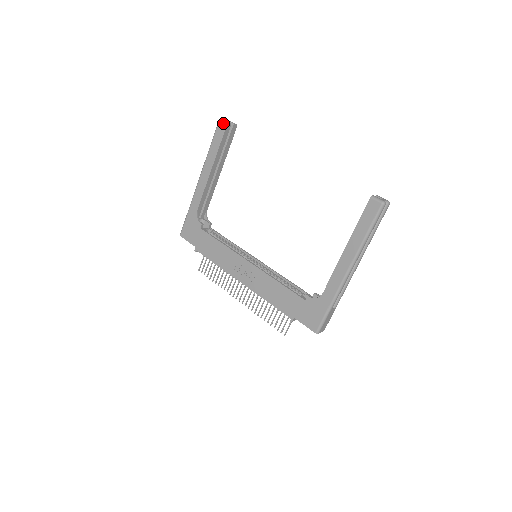
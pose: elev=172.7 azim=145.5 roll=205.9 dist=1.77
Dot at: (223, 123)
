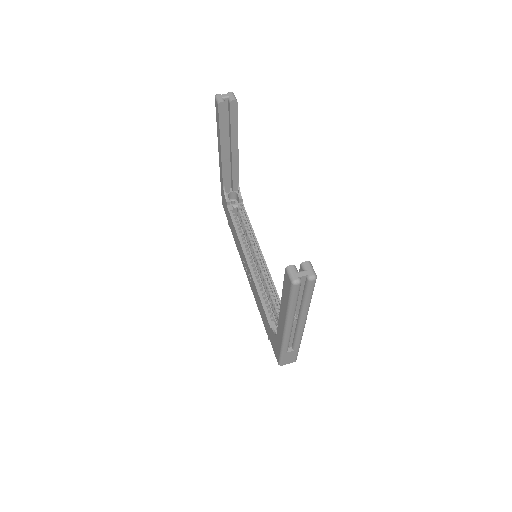
Dot at: (216, 102)
